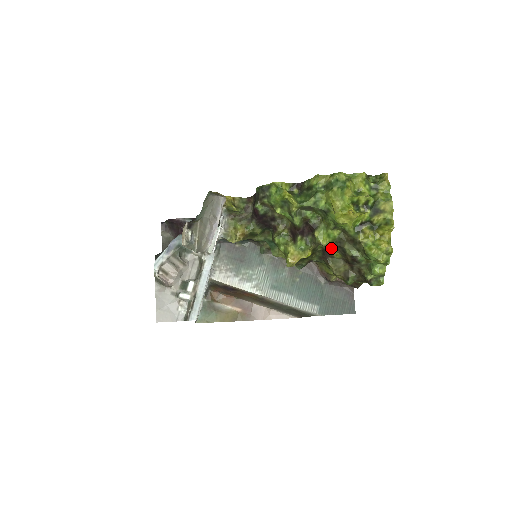
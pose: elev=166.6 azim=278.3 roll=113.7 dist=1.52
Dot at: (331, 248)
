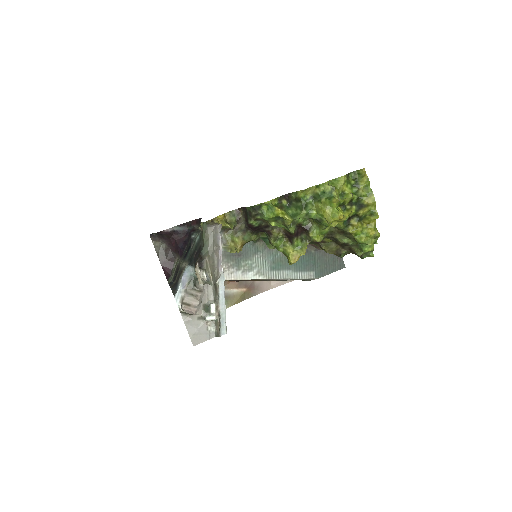
Dot at: occluded
